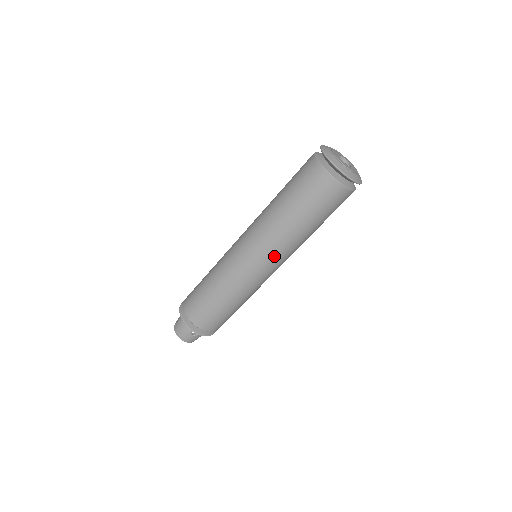
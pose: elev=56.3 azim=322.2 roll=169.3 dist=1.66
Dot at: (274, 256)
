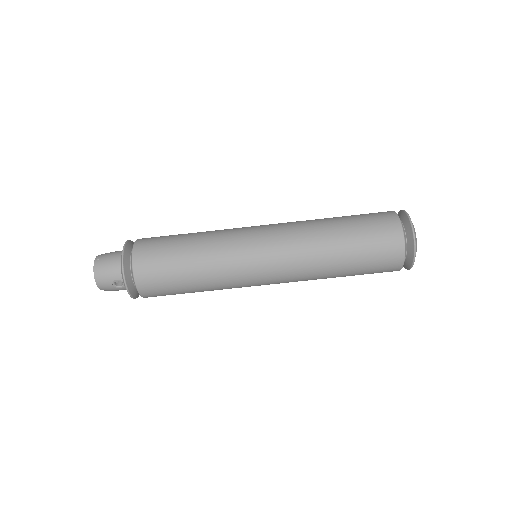
Dot at: (287, 272)
